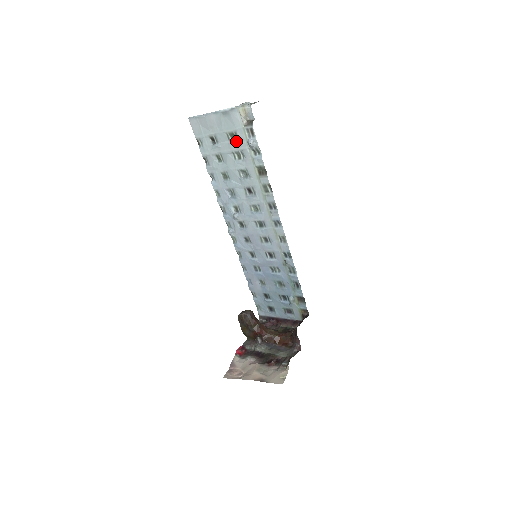
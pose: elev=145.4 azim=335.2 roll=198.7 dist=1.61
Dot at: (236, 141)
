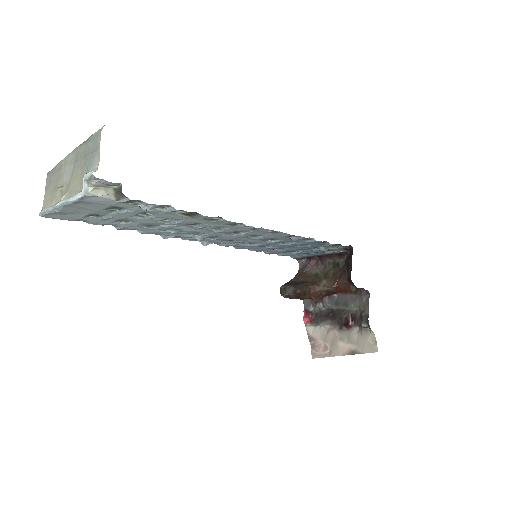
Dot at: (125, 210)
